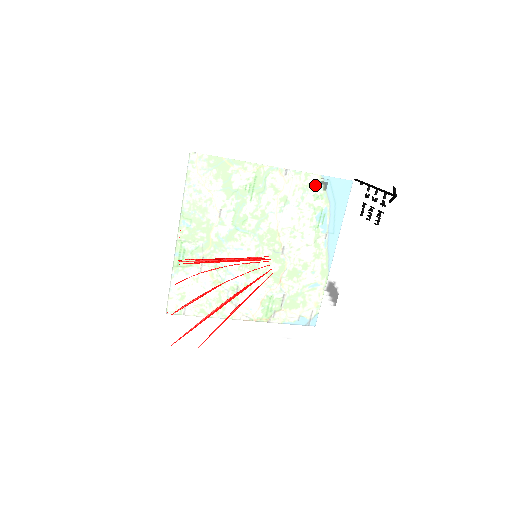
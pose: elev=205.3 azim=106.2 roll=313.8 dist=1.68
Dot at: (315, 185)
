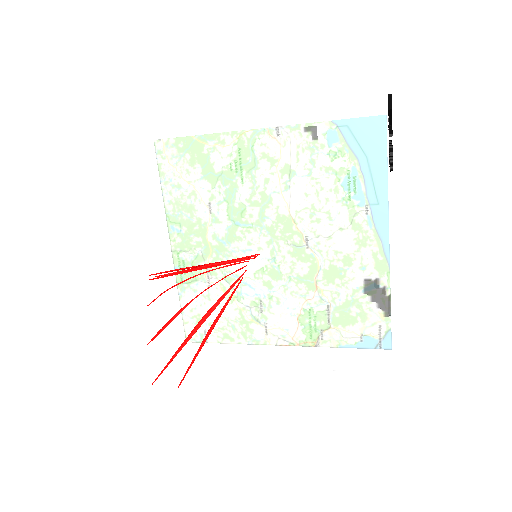
Dot at: (298, 136)
